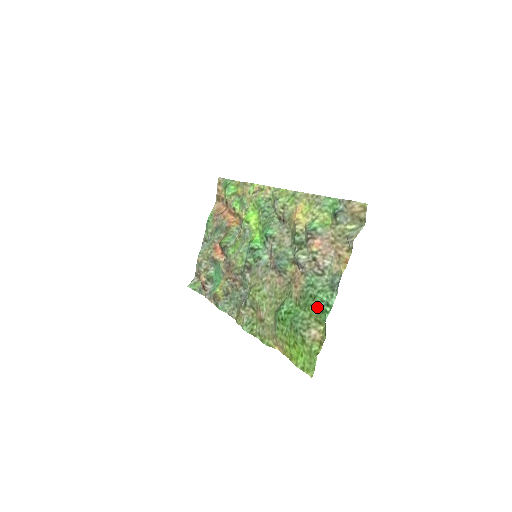
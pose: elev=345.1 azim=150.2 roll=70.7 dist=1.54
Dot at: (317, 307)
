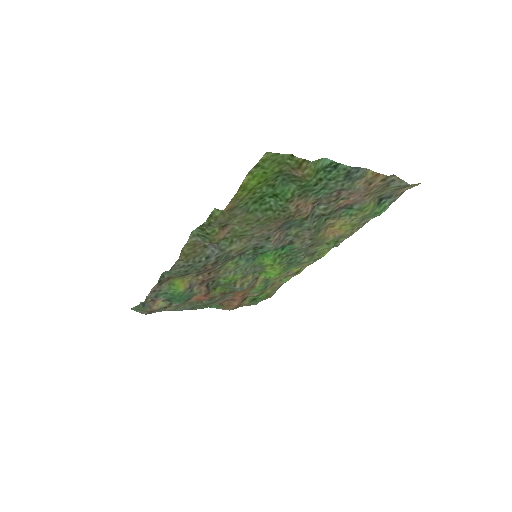
Dot at: (320, 171)
